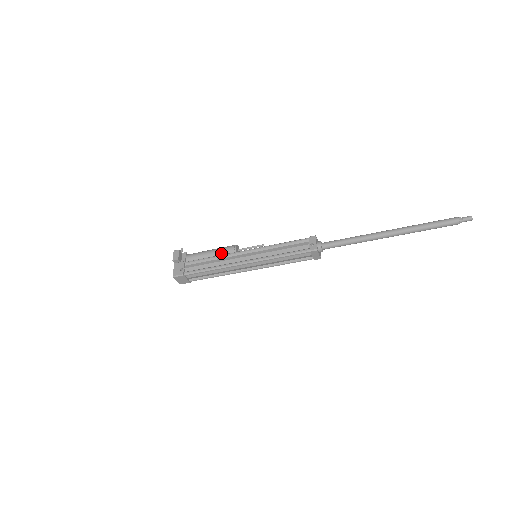
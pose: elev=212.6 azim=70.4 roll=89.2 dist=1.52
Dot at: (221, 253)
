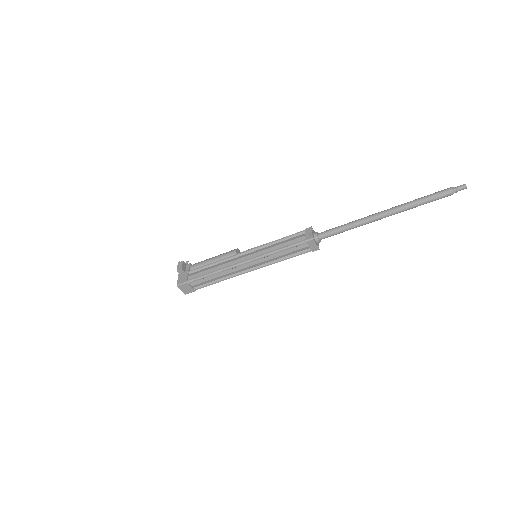
Dot at: (222, 258)
